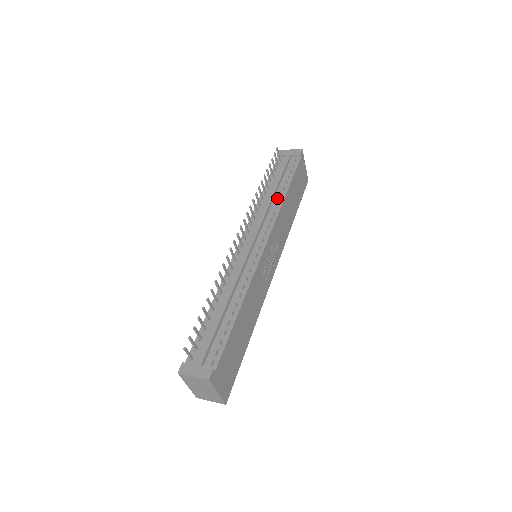
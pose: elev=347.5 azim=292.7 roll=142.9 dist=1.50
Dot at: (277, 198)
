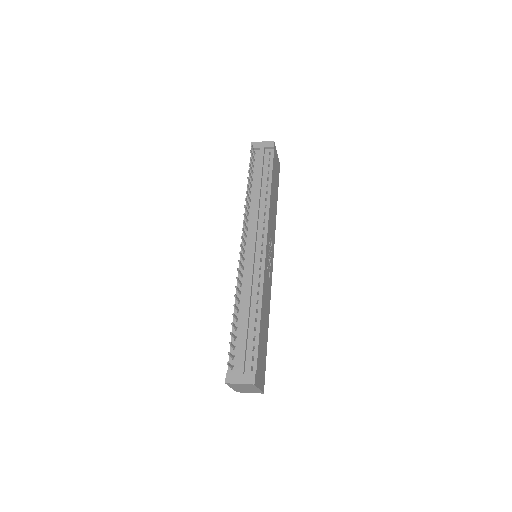
Dot at: (263, 197)
